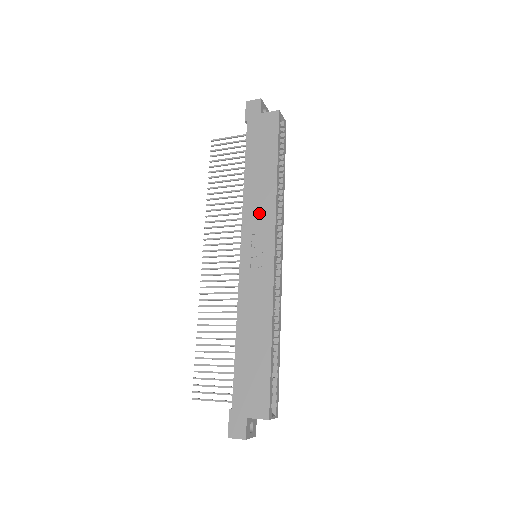
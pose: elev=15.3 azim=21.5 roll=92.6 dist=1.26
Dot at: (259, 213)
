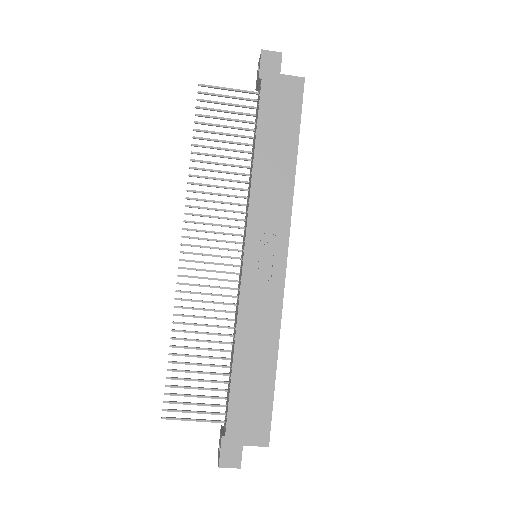
Dot at: (271, 207)
